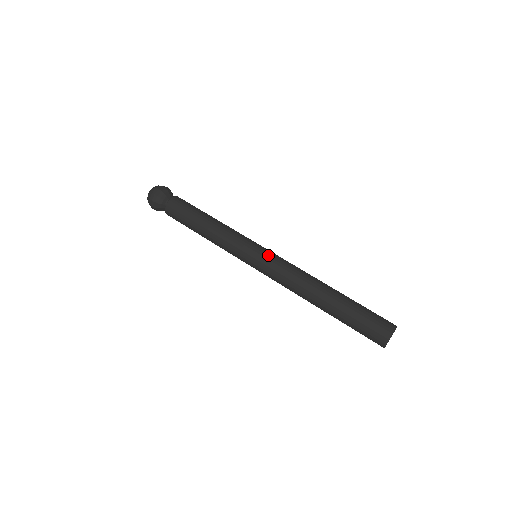
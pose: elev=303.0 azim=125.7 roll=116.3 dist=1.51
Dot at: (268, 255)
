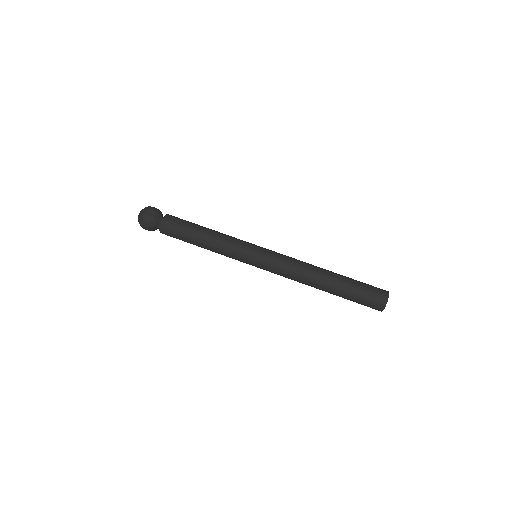
Dot at: (266, 262)
